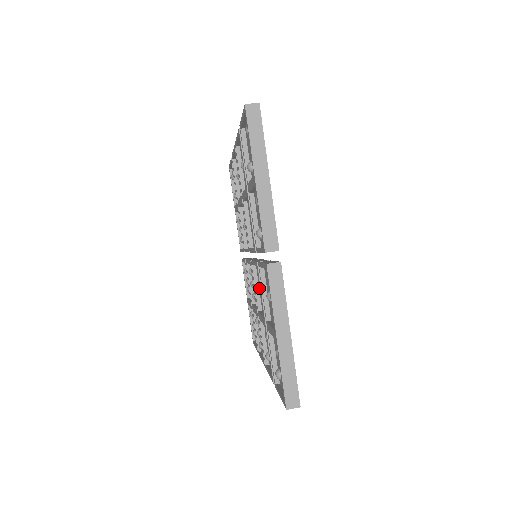
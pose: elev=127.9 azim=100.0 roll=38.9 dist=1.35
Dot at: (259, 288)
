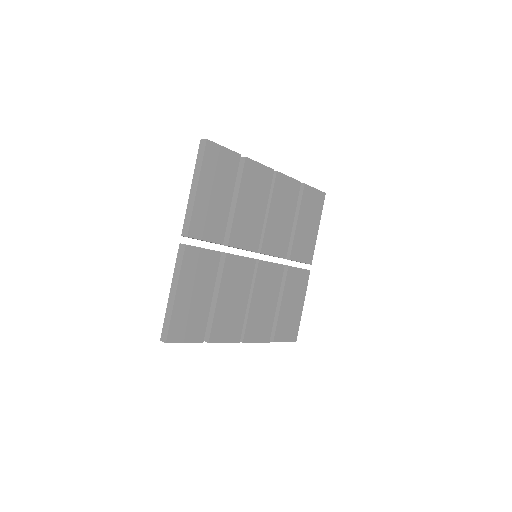
Dot at: occluded
